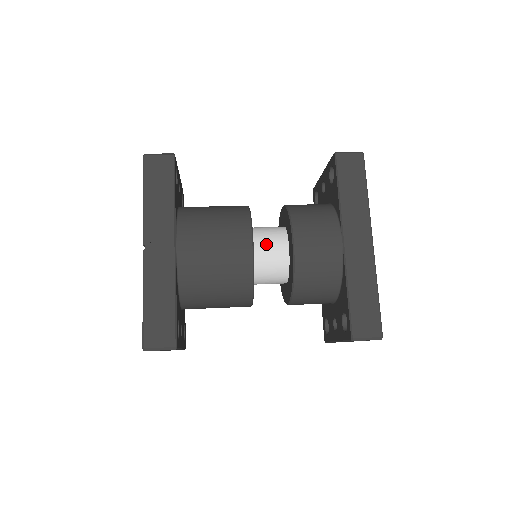
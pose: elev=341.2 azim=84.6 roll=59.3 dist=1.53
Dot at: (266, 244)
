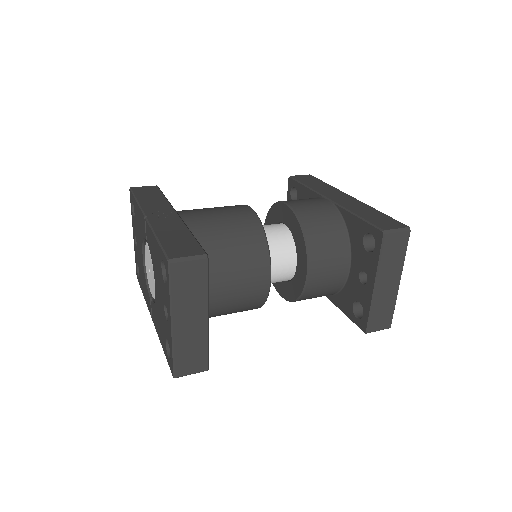
Dot at: occluded
